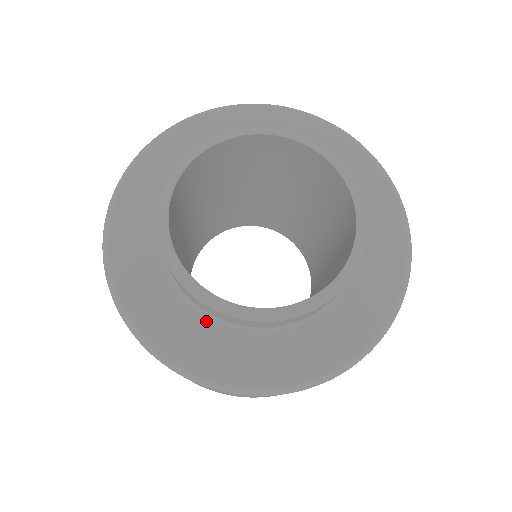
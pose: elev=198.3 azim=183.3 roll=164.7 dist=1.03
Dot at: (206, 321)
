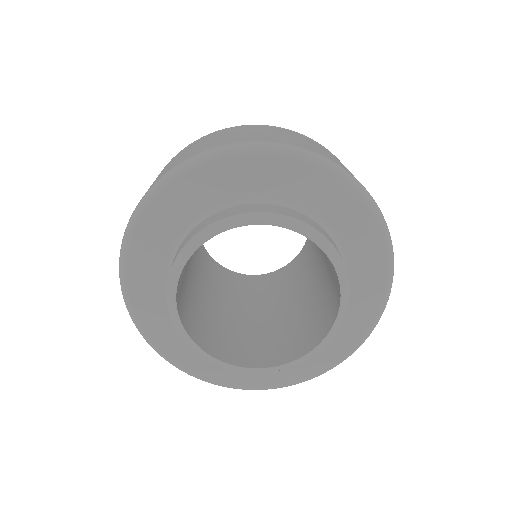
Dot at: occluded
